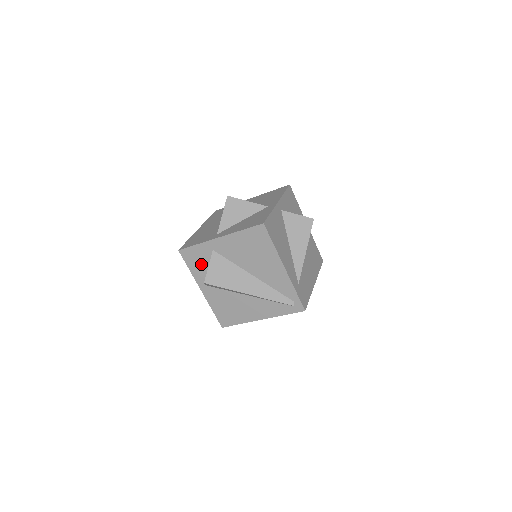
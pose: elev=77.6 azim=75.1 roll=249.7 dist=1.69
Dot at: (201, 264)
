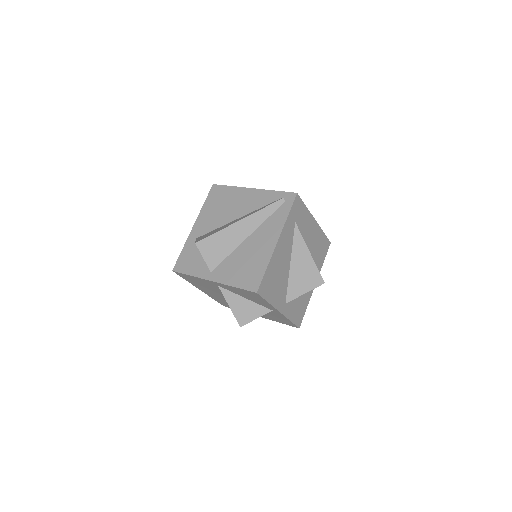
Dot at: (195, 260)
